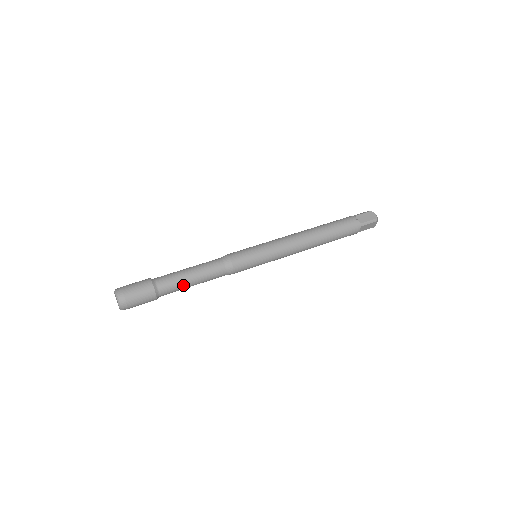
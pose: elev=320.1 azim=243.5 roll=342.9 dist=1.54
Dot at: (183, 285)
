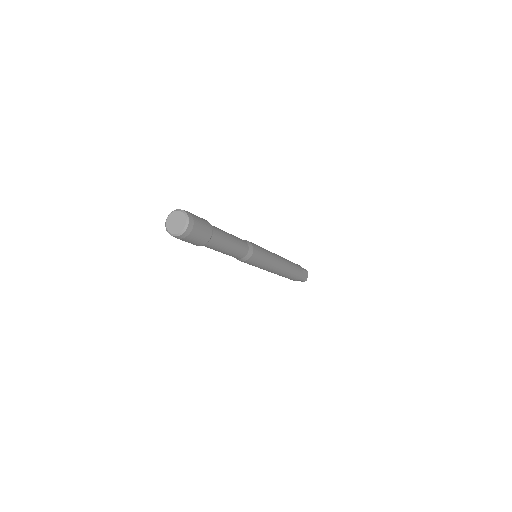
Dot at: (226, 237)
